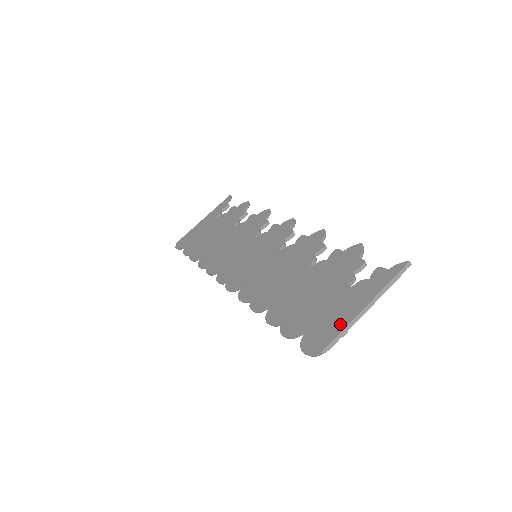
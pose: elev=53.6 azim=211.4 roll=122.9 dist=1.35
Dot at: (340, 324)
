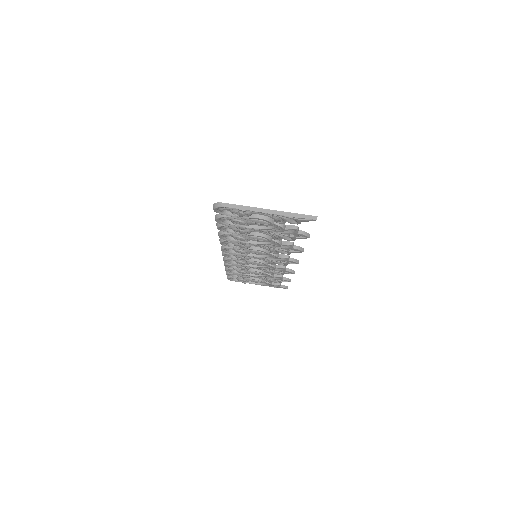
Dot at: (246, 208)
